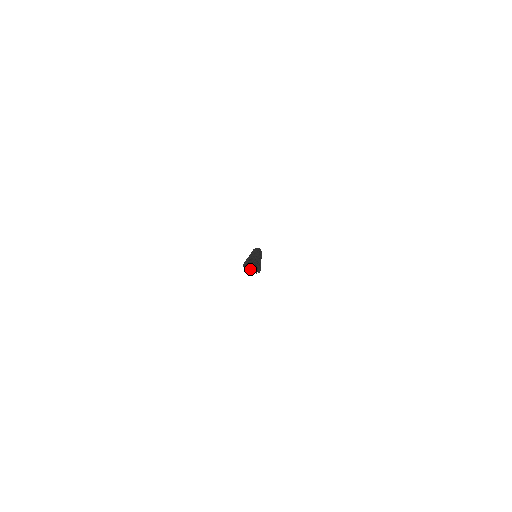
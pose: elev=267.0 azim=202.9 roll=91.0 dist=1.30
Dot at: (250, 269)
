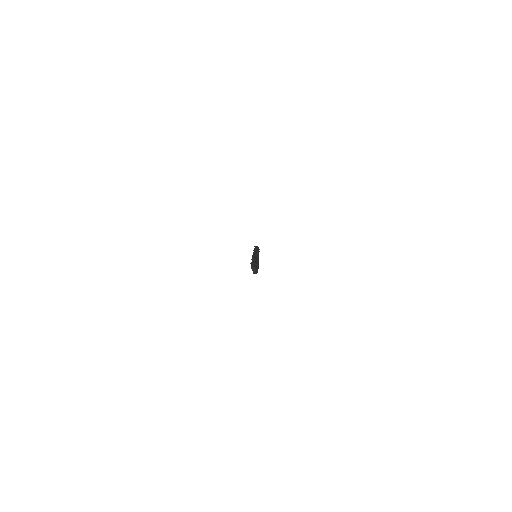
Dot at: (253, 269)
